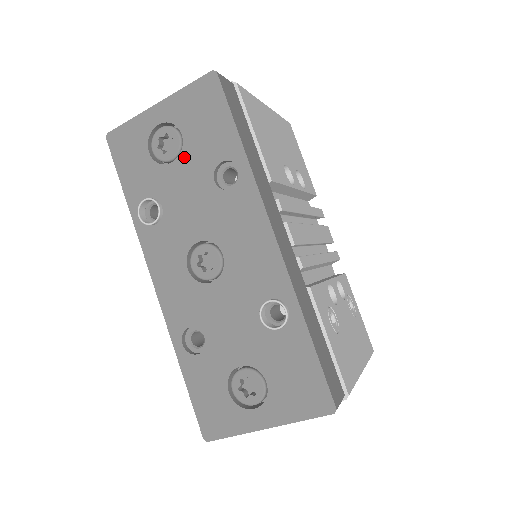
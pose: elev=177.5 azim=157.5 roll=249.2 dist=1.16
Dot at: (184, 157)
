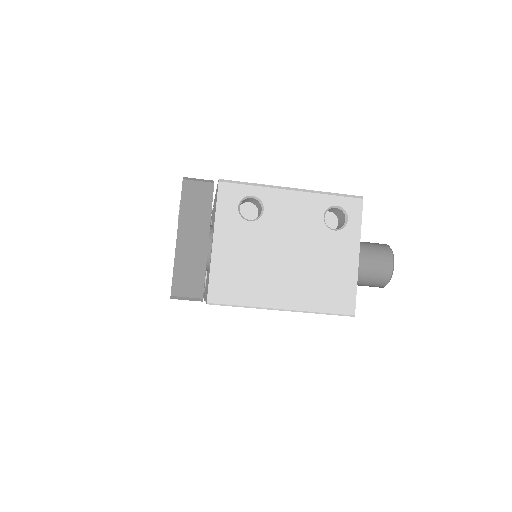
Dot at: occluded
